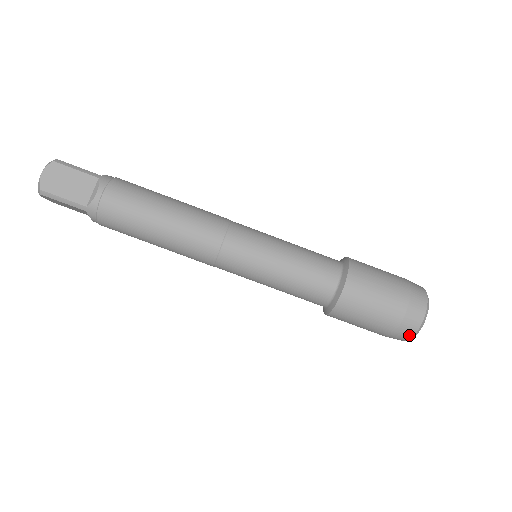
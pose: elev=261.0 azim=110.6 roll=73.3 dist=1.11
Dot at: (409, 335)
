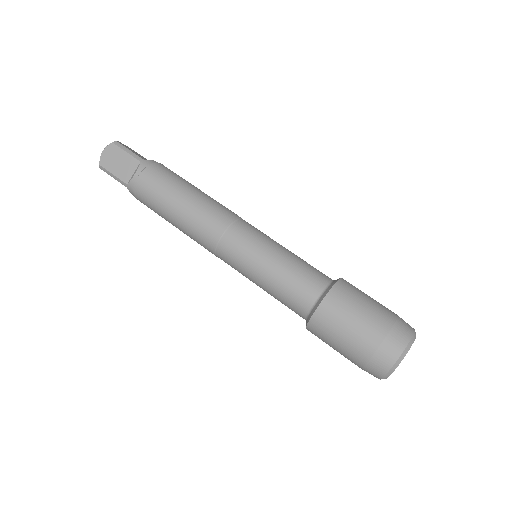
Dot at: (379, 375)
